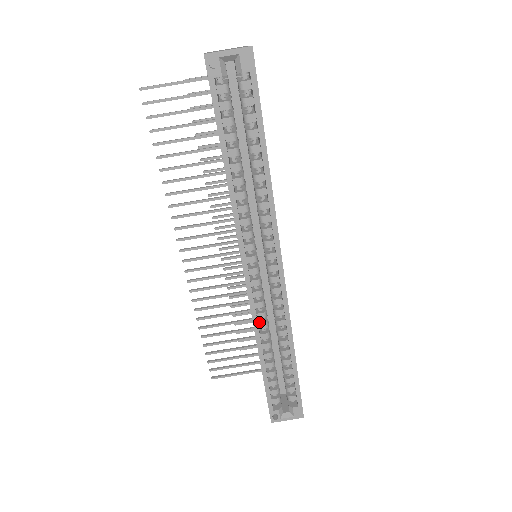
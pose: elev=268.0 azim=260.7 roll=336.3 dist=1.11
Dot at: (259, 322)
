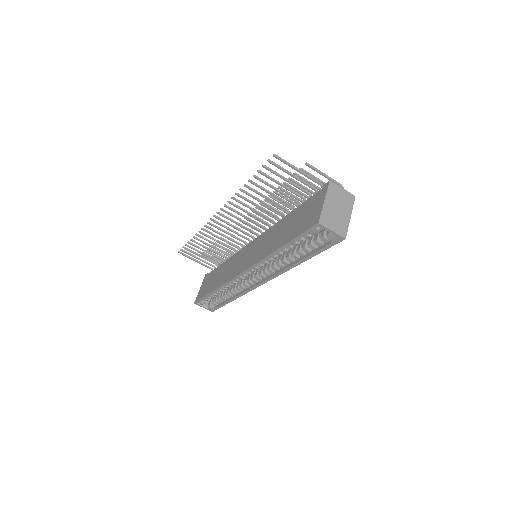
Dot at: occluded
